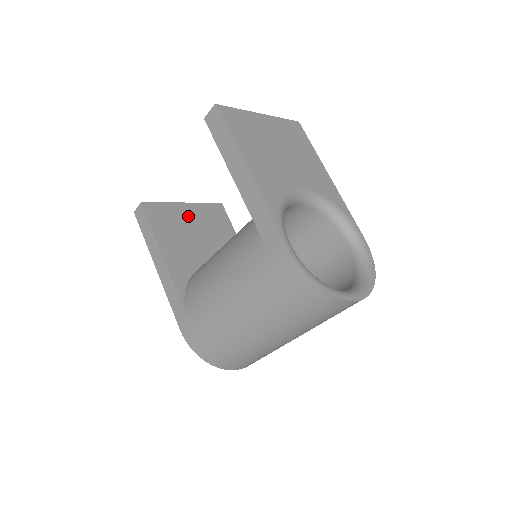
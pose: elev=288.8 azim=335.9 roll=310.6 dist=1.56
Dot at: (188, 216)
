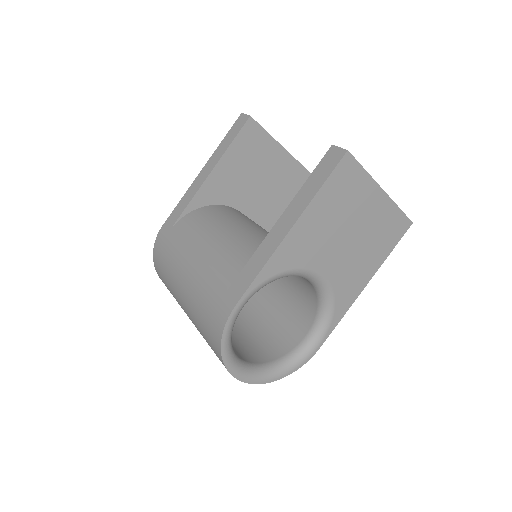
Dot at: (273, 161)
